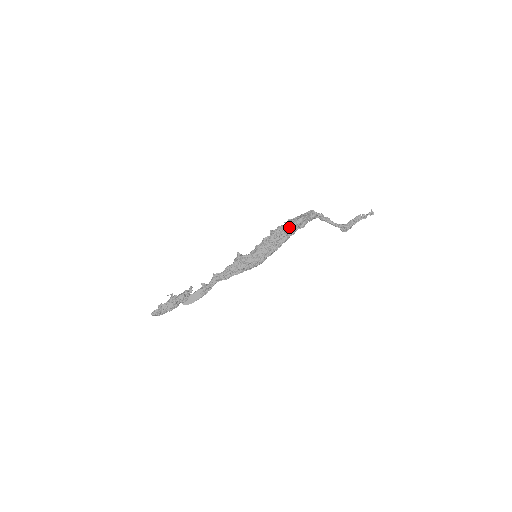
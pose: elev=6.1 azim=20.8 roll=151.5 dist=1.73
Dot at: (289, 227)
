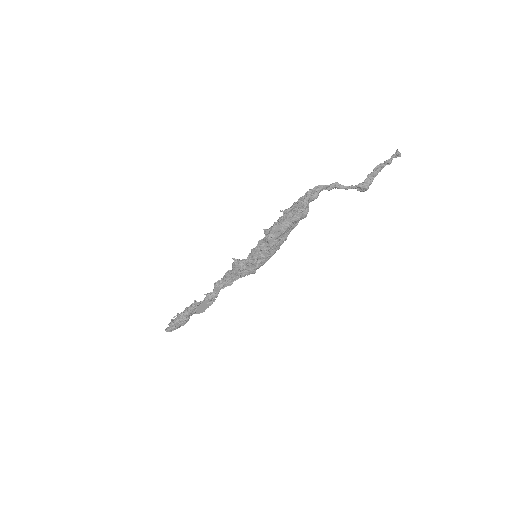
Dot at: (286, 227)
